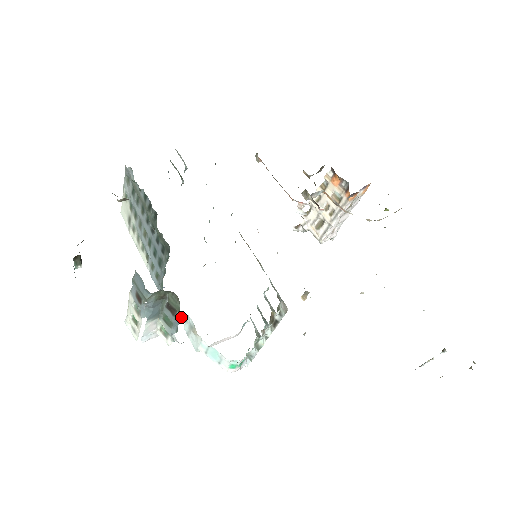
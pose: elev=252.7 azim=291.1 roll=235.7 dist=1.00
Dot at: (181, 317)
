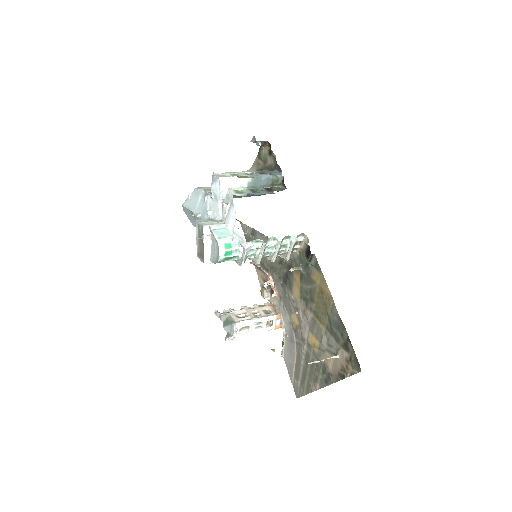
Dot at: (273, 193)
